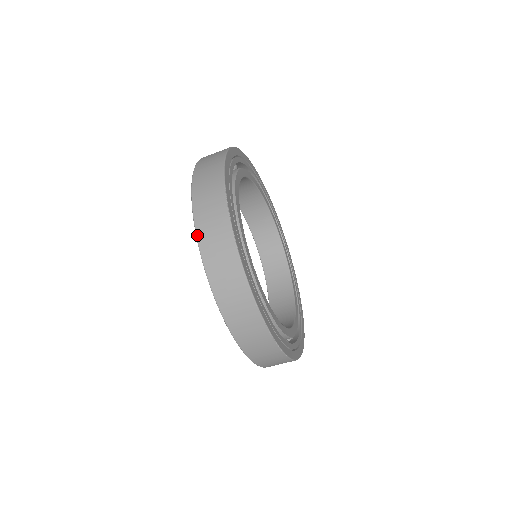
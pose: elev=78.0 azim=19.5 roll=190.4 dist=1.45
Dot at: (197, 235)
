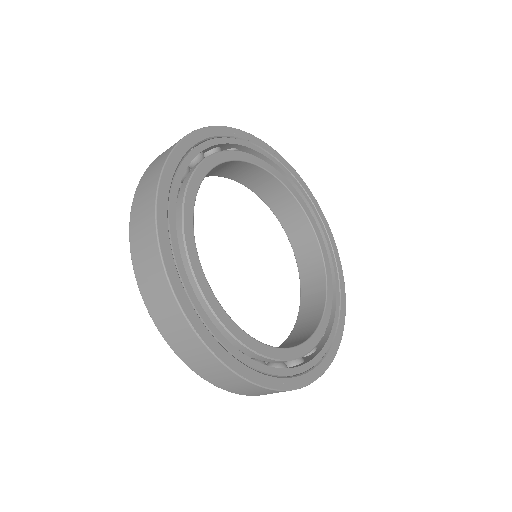
Dot at: occluded
